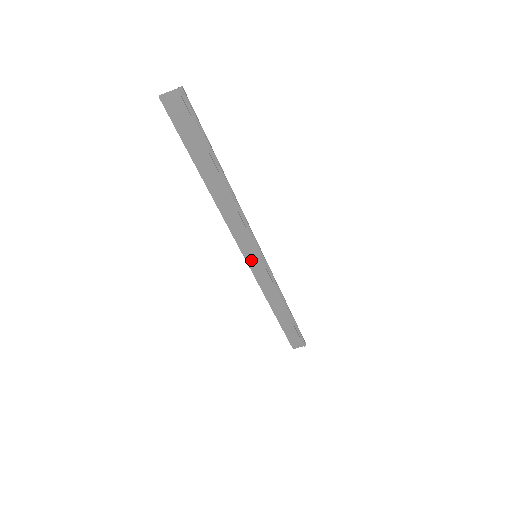
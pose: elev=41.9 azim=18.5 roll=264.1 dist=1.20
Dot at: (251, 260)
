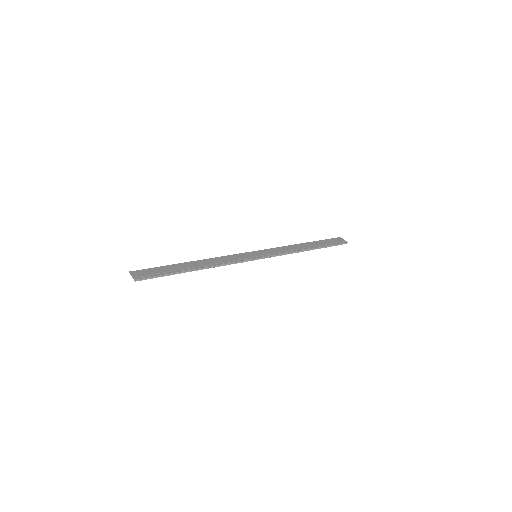
Dot at: (255, 254)
